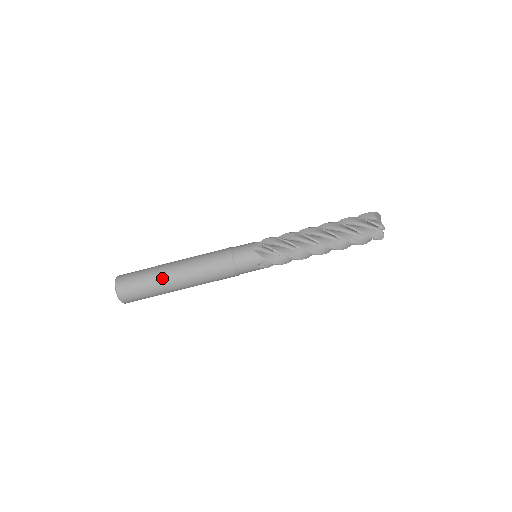
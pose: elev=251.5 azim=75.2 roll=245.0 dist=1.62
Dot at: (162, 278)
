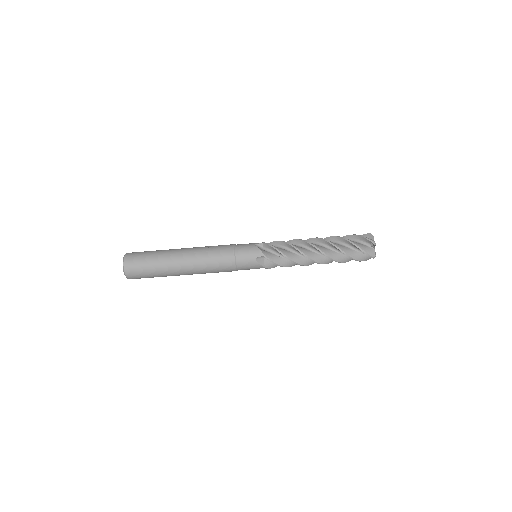
Dot at: (169, 271)
